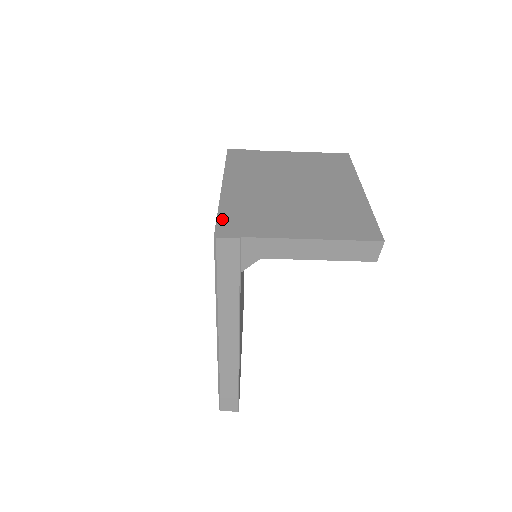
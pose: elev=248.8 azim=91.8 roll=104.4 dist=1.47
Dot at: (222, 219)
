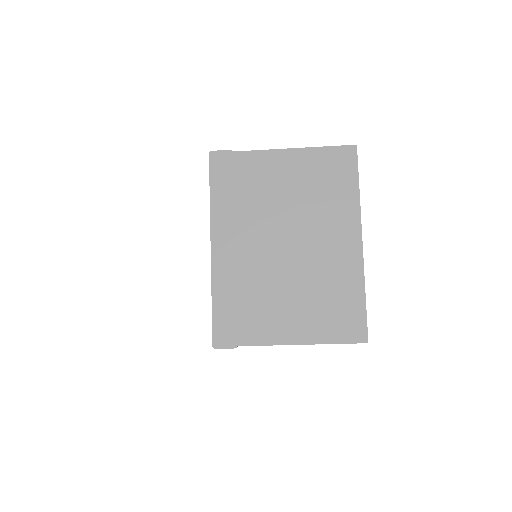
Dot at: (217, 317)
